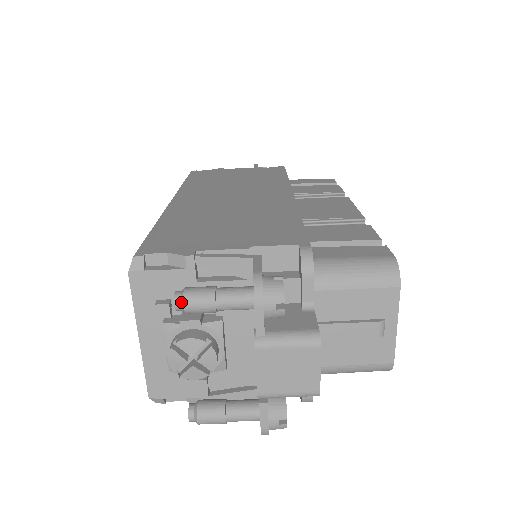
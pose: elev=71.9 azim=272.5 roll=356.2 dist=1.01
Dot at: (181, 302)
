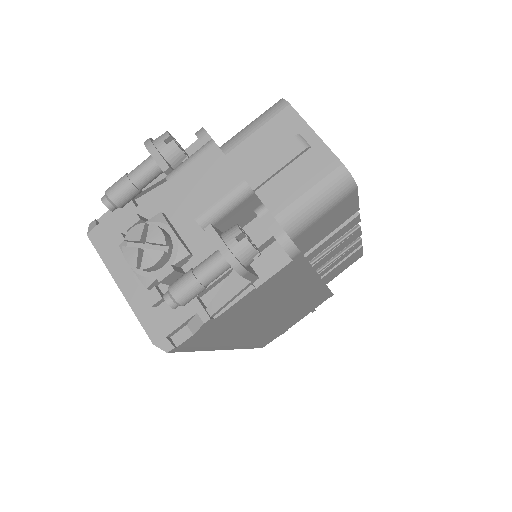
Dot at: (105, 196)
